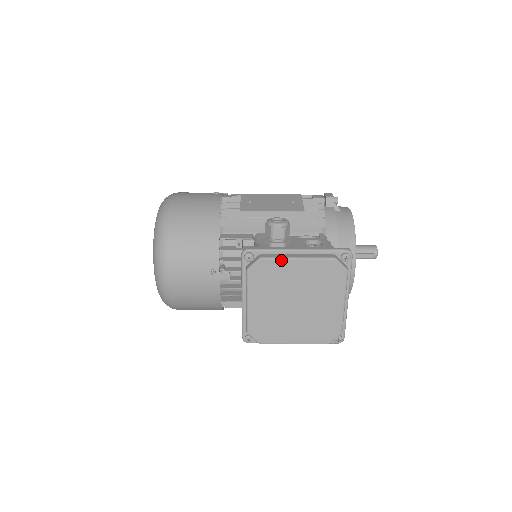
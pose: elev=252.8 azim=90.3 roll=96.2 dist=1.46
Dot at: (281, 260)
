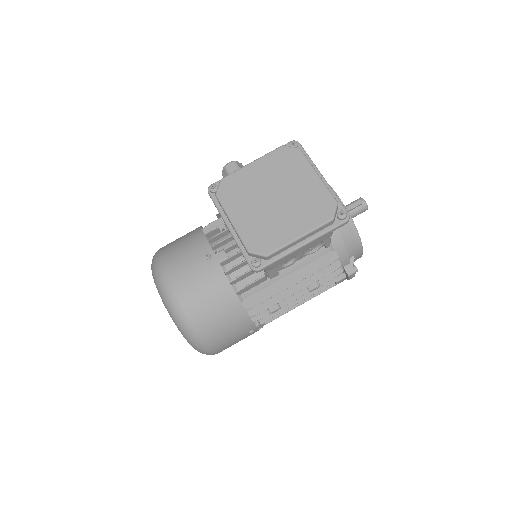
Dot at: (239, 171)
